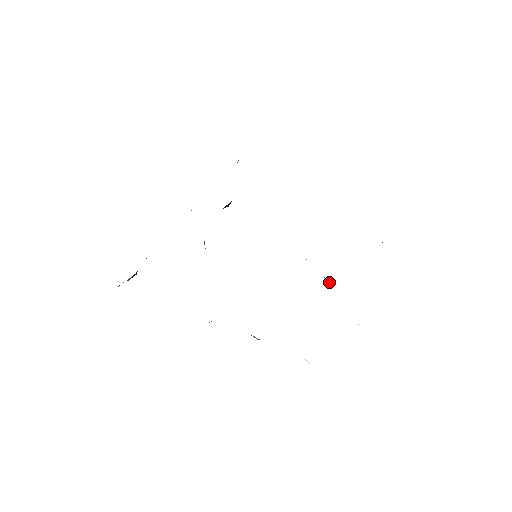
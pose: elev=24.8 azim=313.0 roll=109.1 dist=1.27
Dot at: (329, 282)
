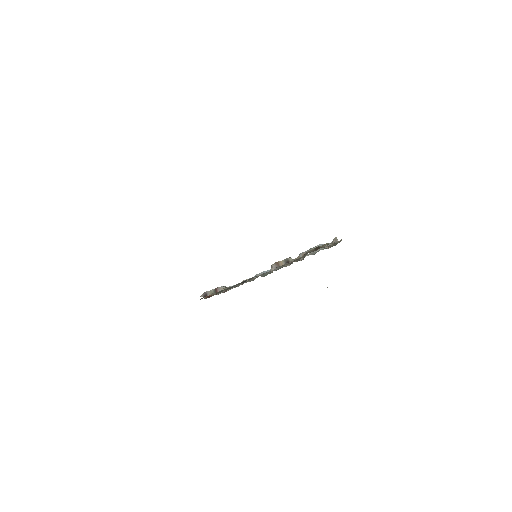
Dot at: occluded
